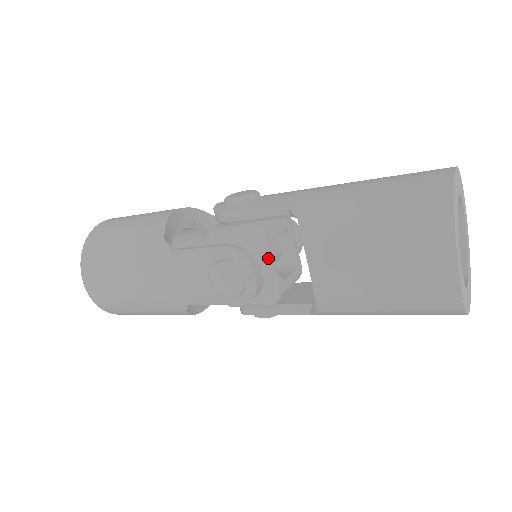
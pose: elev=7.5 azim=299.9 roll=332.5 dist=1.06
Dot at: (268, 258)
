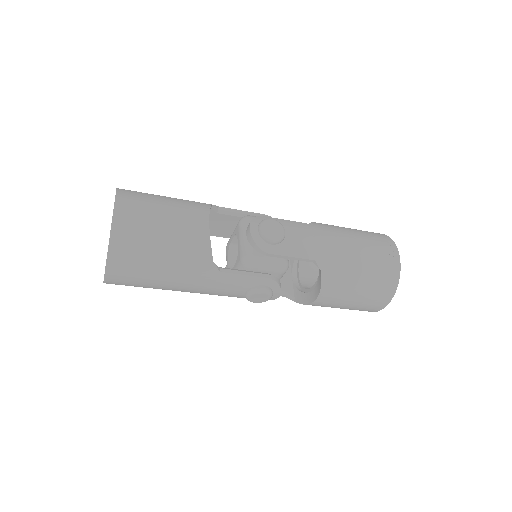
Dot at: occluded
